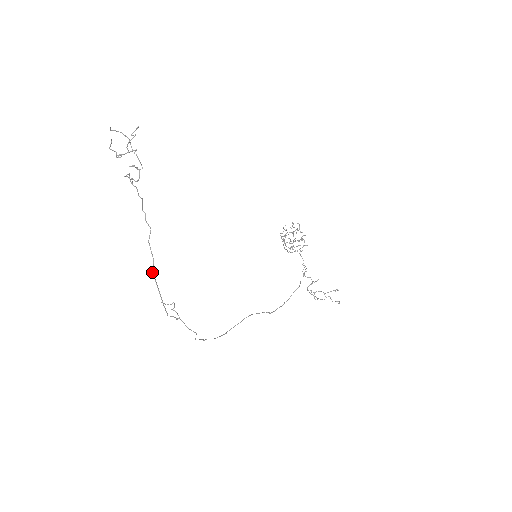
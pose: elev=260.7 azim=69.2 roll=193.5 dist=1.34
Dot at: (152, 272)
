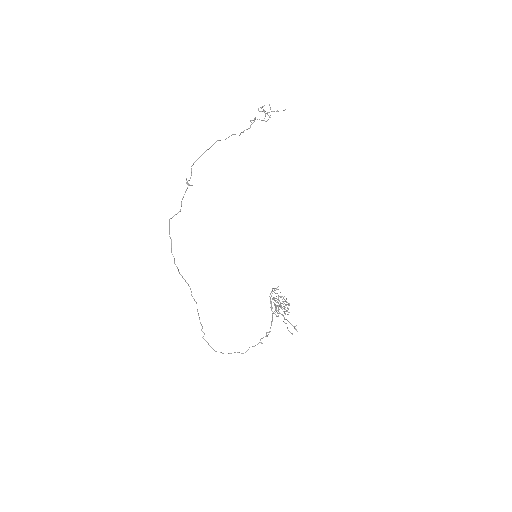
Dot at: (217, 140)
